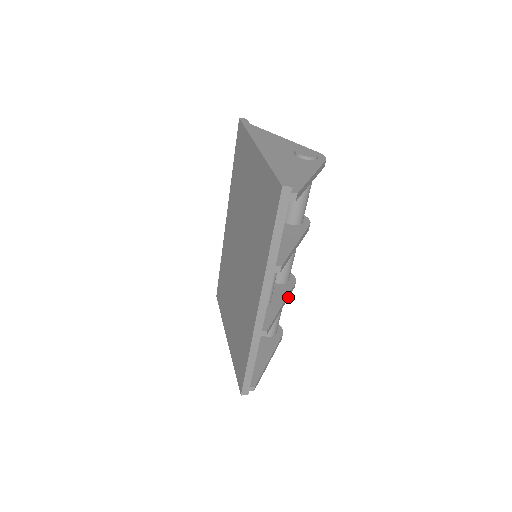
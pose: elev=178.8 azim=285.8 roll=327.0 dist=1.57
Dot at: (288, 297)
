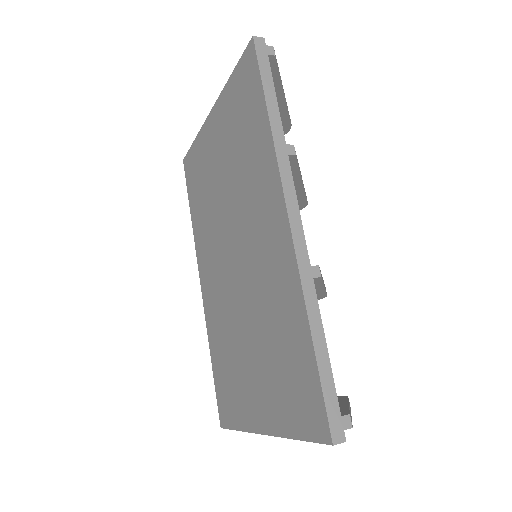
Dot at: (325, 291)
